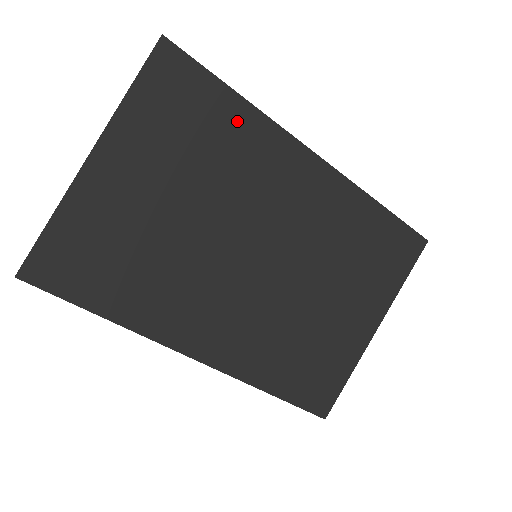
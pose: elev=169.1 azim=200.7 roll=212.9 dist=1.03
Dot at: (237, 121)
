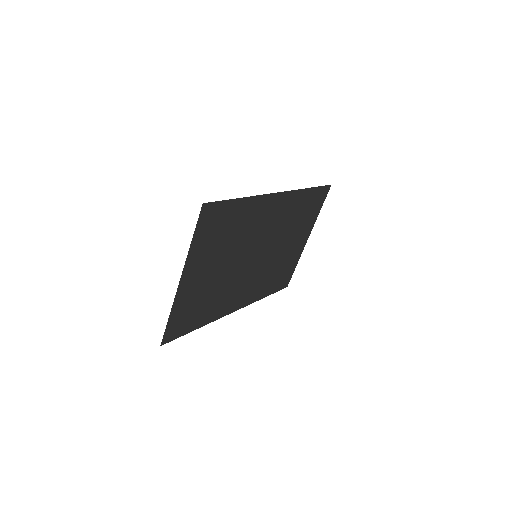
Dot at: (243, 210)
